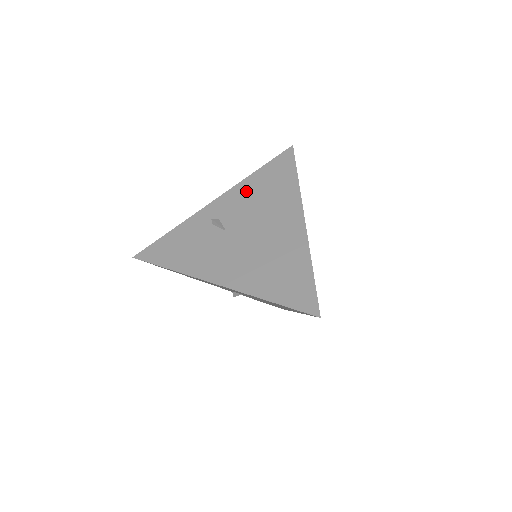
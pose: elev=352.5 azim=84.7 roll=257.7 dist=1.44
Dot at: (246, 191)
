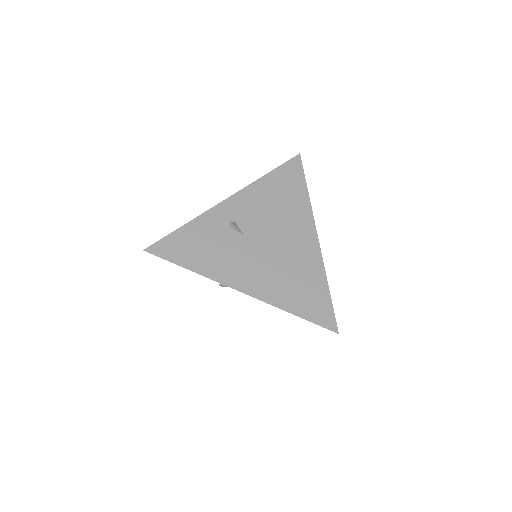
Dot at: (259, 195)
